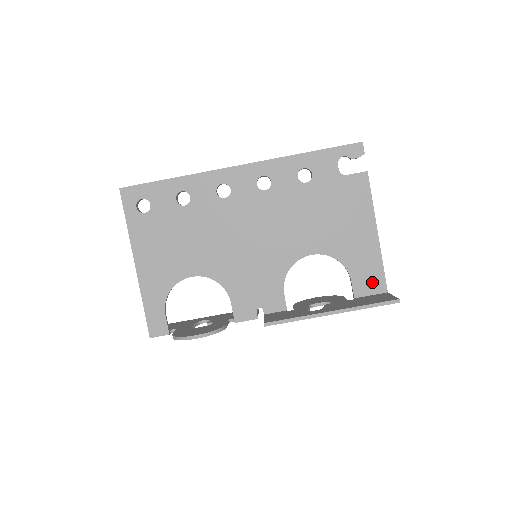
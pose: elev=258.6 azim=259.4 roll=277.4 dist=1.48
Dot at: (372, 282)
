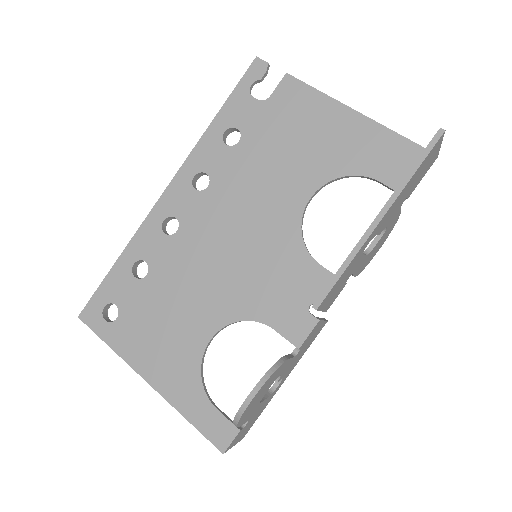
Dot at: (404, 160)
